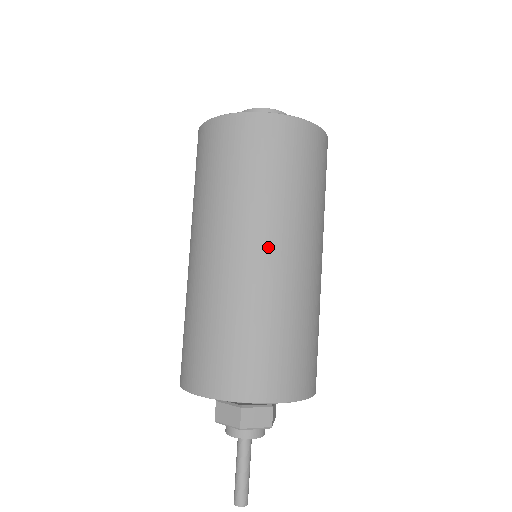
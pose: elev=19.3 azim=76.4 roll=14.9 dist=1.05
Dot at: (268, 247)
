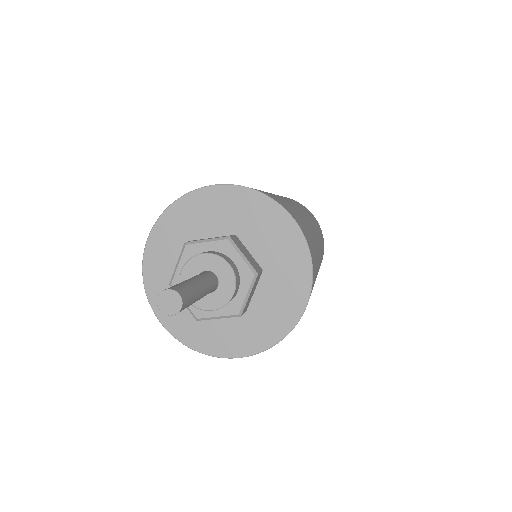
Dot at: occluded
